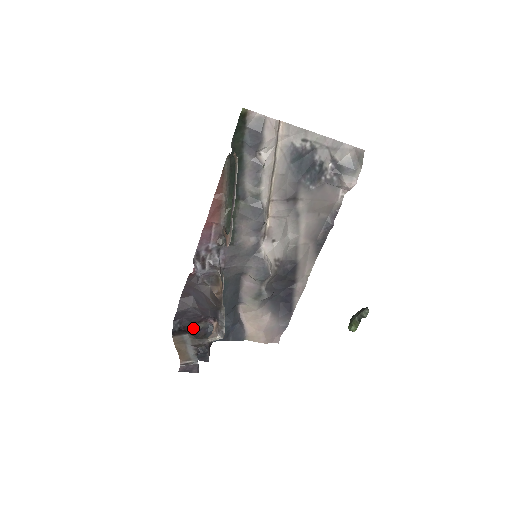
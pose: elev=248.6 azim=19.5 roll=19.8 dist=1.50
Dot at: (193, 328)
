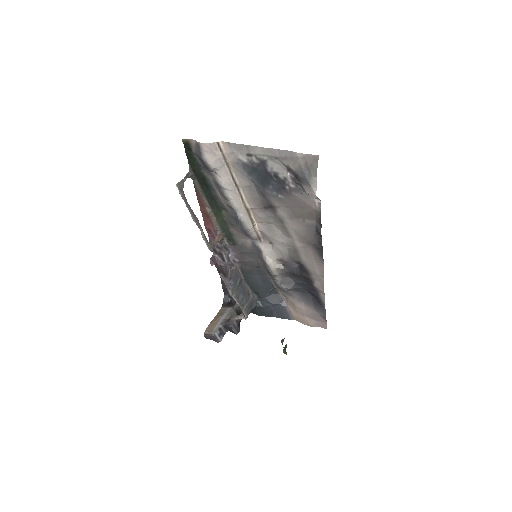
Dot at: occluded
